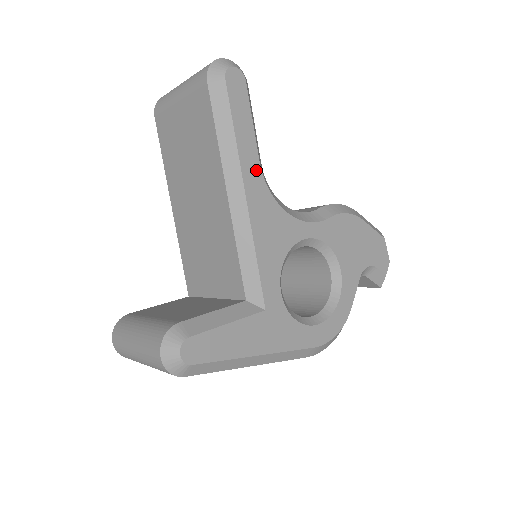
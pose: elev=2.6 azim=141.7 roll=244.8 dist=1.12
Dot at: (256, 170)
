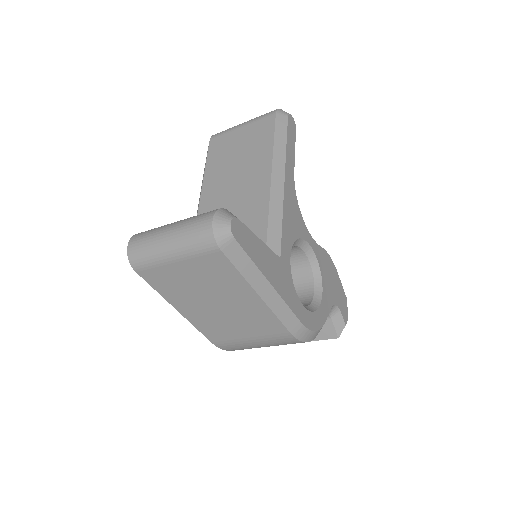
Dot at: (292, 174)
